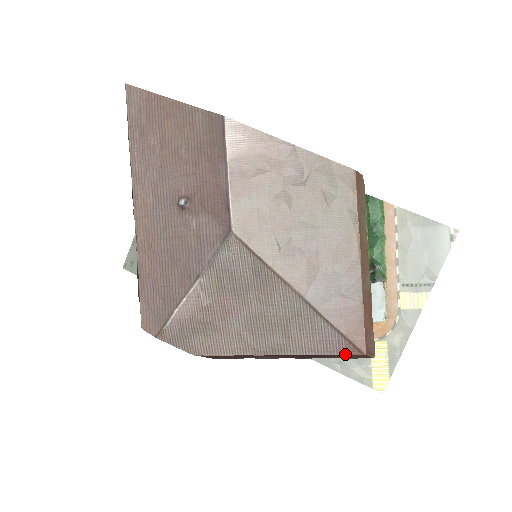
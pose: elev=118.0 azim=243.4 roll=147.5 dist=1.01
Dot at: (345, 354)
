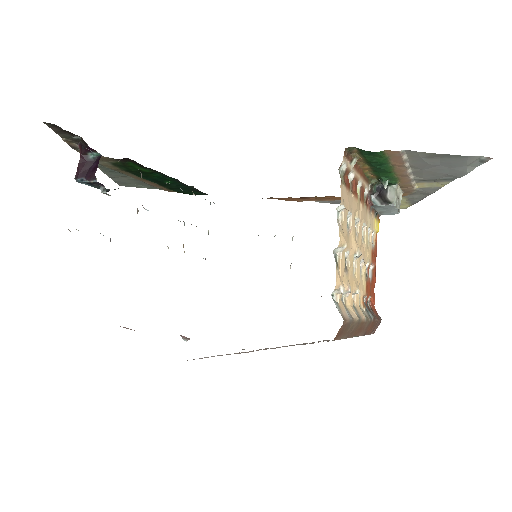
Dot at: occluded
